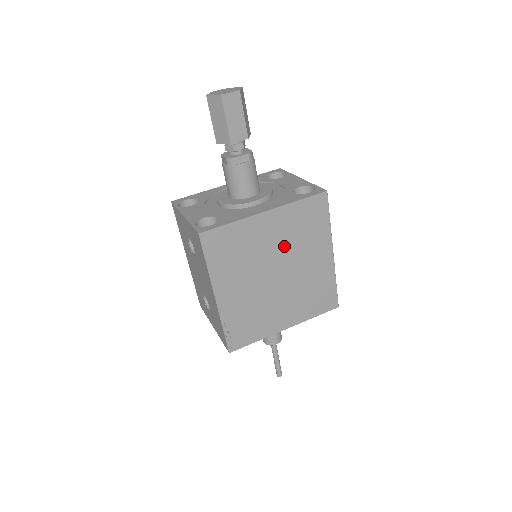
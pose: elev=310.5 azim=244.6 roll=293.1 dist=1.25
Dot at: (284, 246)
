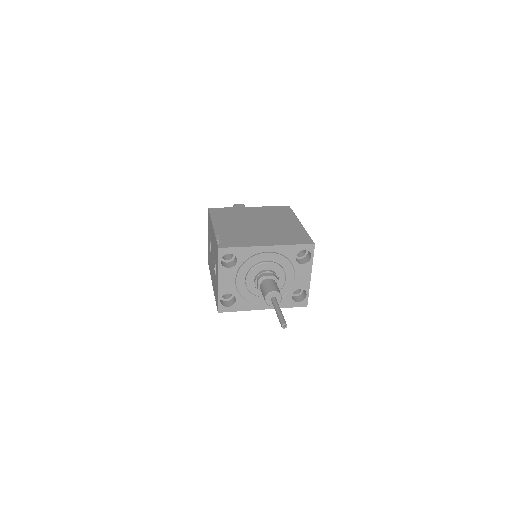
Dot at: (262, 217)
